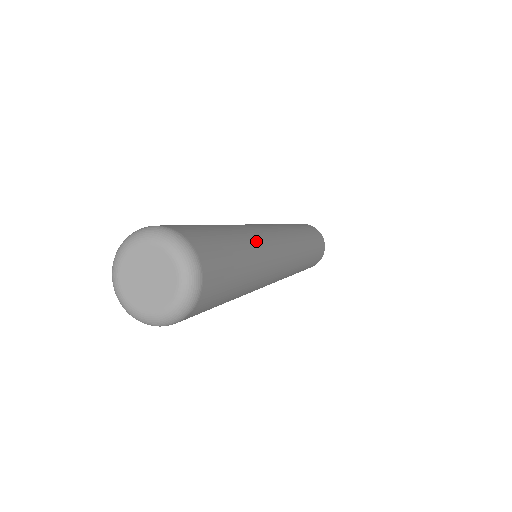
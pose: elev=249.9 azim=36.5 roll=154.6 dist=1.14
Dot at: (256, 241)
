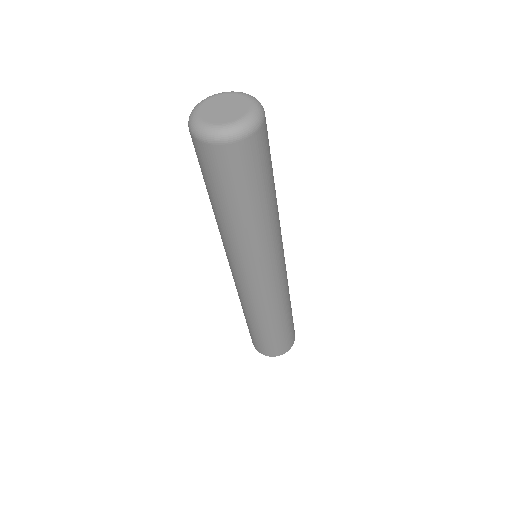
Dot at: occluded
